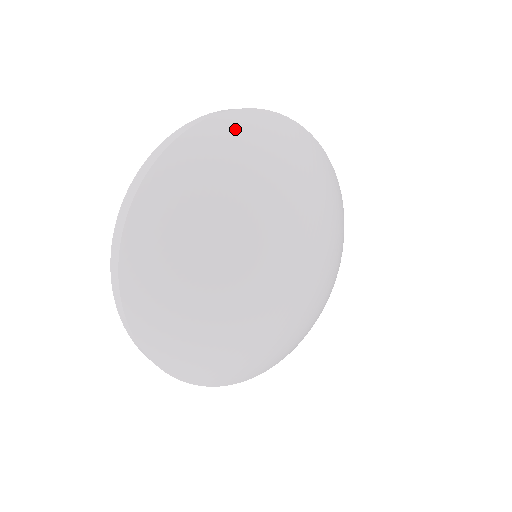
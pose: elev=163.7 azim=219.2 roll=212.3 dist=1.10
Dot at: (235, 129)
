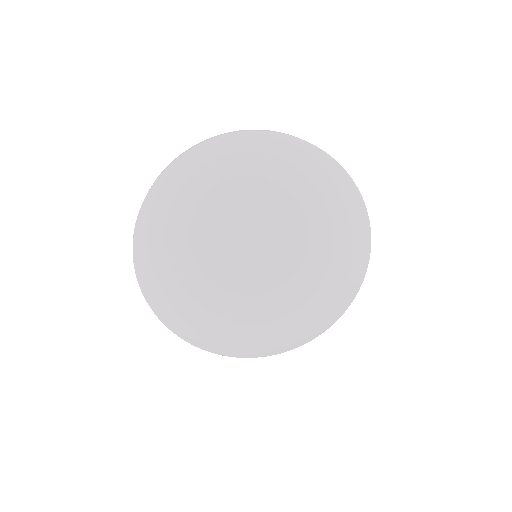
Dot at: (330, 173)
